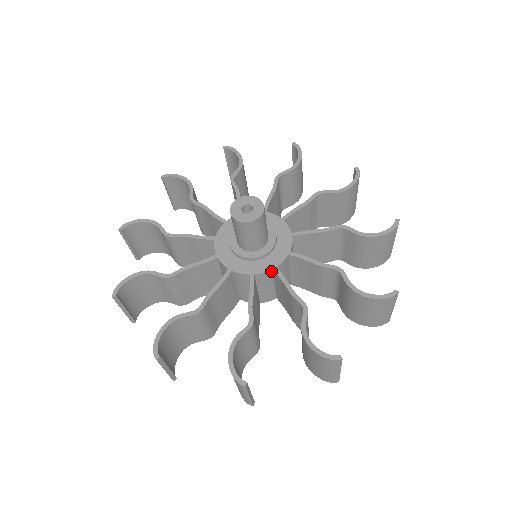
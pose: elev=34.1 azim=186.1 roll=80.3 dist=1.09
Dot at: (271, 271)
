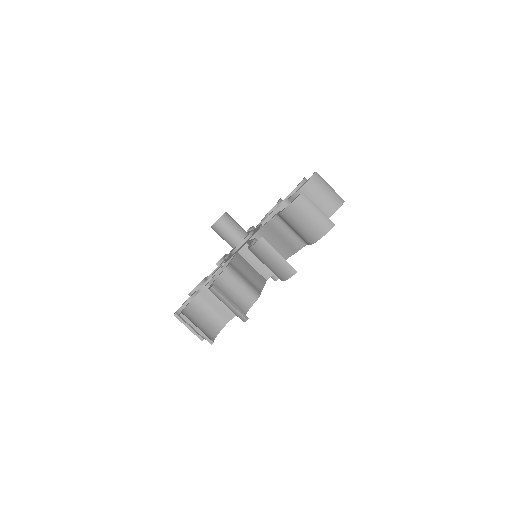
Dot at: occluded
